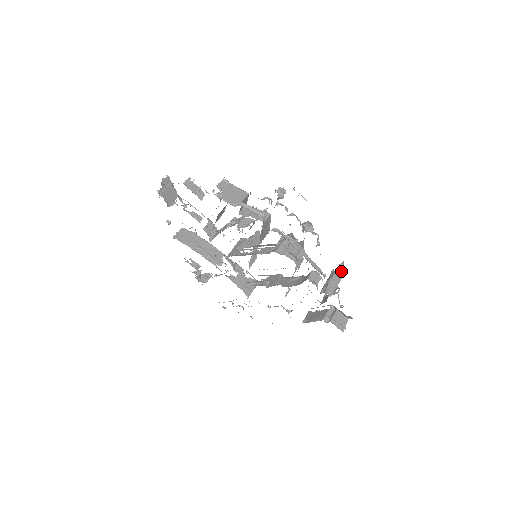
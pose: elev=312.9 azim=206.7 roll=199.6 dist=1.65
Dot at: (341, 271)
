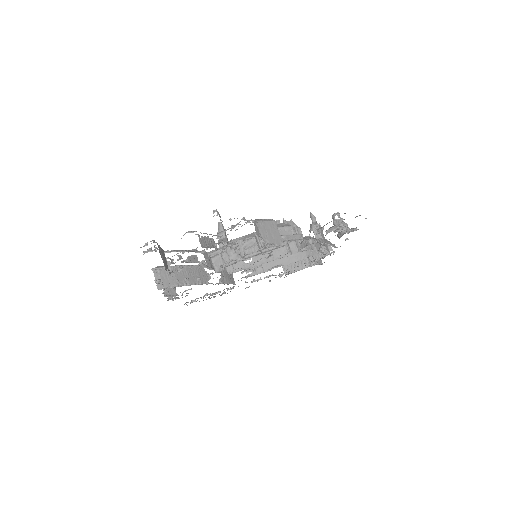
Dot at: occluded
